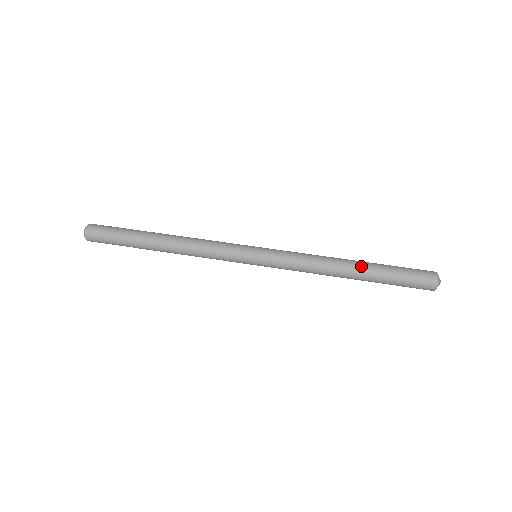
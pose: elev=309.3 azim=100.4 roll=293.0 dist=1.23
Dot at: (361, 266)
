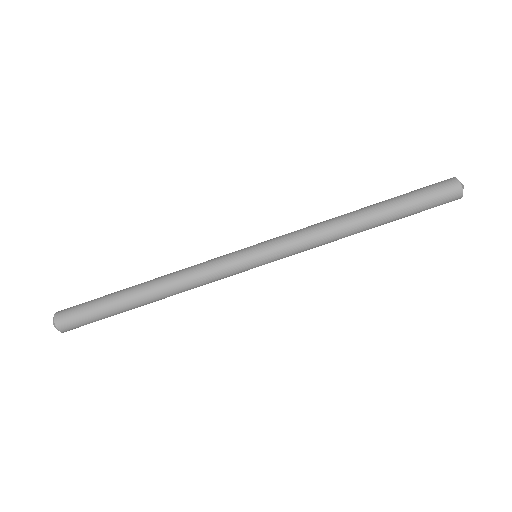
Dot at: (378, 225)
